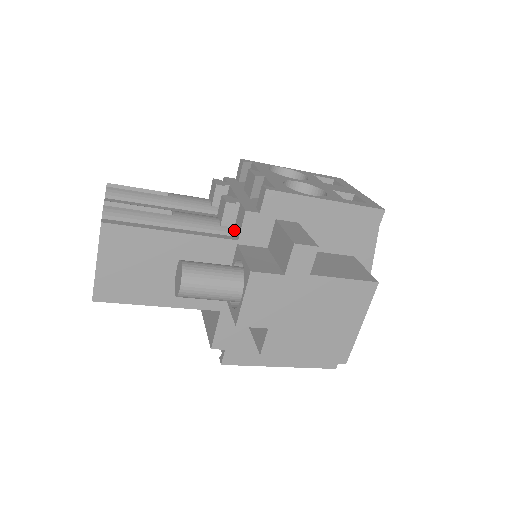
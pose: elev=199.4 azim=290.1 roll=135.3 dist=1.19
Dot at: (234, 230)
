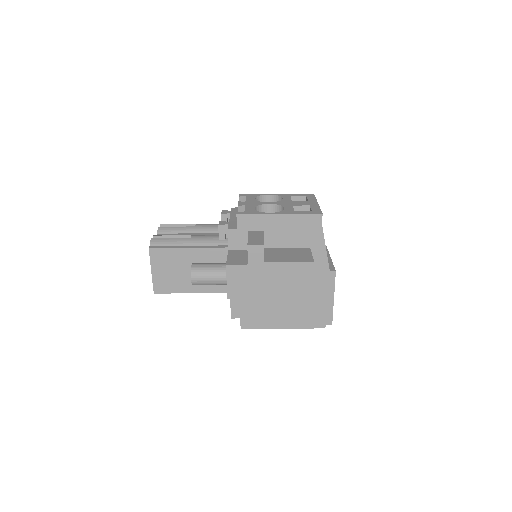
Dot at: (227, 242)
